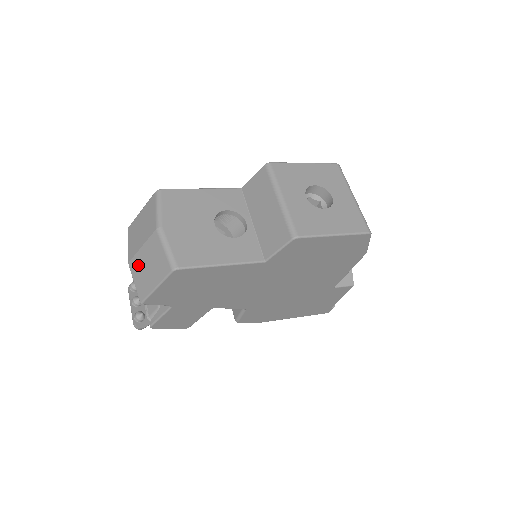
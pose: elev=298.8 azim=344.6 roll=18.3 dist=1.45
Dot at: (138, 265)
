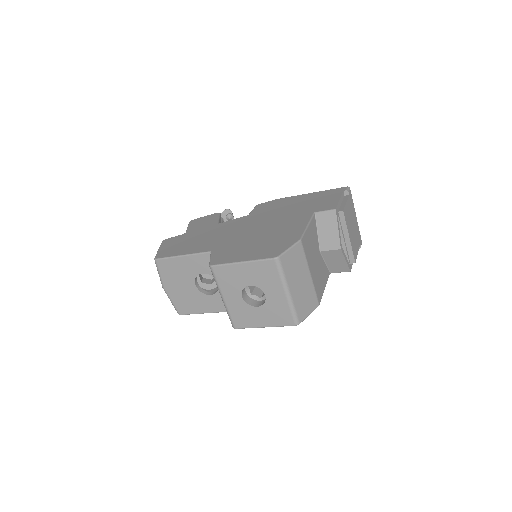
Dot at: occluded
